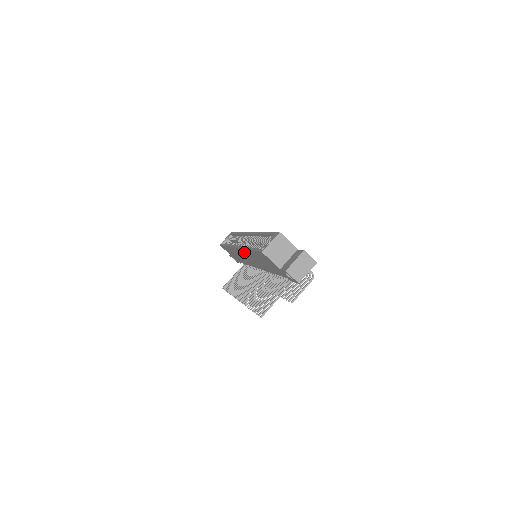
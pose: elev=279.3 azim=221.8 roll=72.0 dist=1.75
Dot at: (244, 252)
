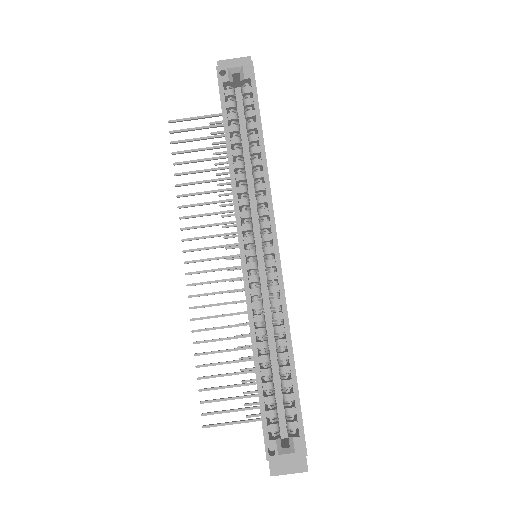
Dot at: occluded
